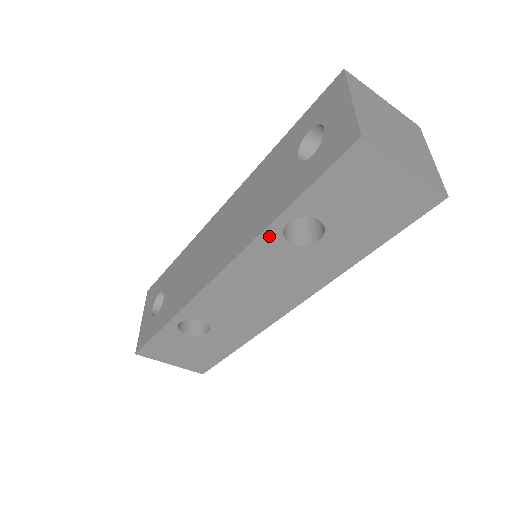
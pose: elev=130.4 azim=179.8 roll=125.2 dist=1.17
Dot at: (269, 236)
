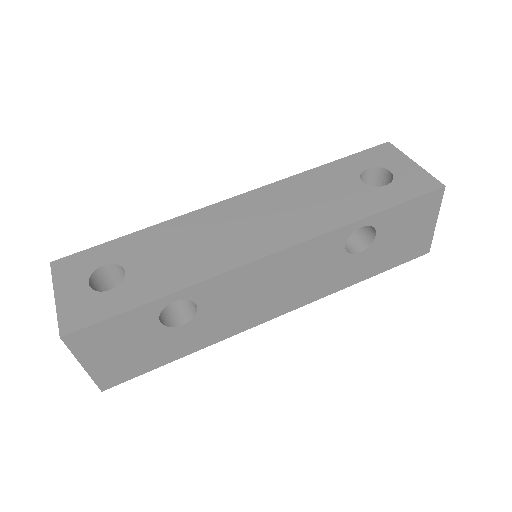
Dot at: (342, 233)
